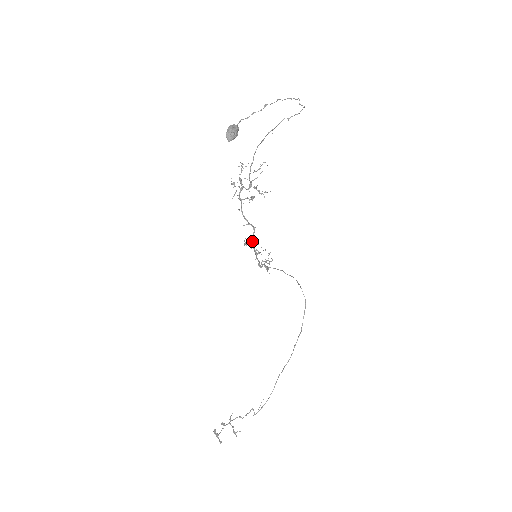
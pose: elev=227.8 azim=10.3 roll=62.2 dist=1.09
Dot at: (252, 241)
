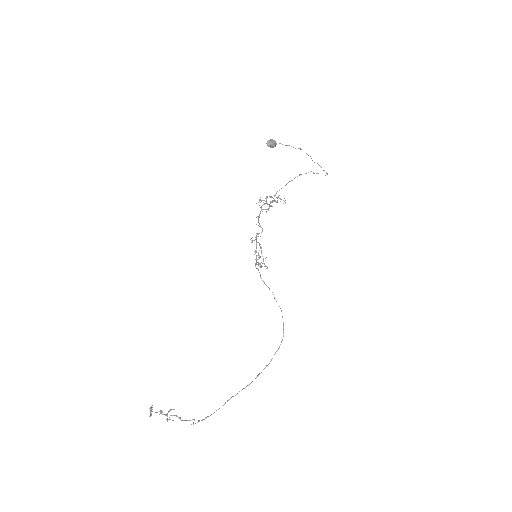
Dot at: (257, 236)
